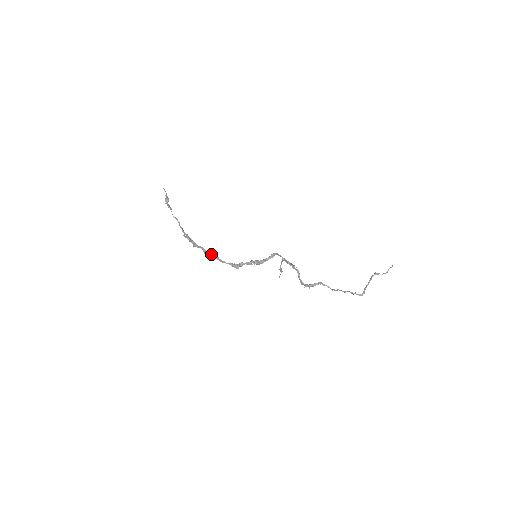
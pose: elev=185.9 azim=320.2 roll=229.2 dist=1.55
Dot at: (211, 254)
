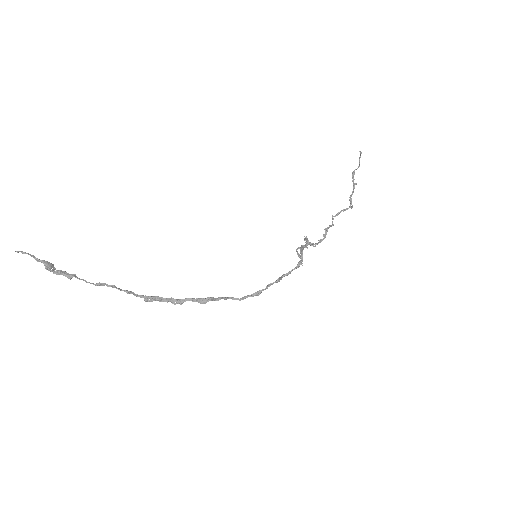
Dot at: (213, 299)
